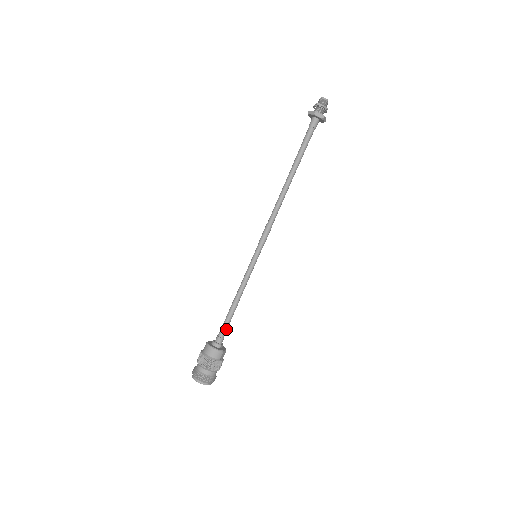
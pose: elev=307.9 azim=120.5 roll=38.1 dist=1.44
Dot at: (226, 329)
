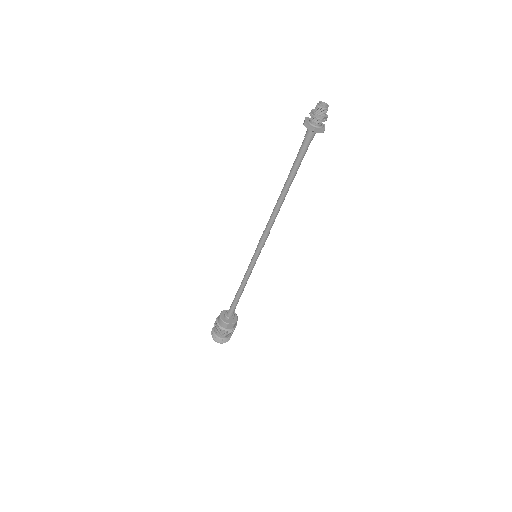
Dot at: (233, 307)
